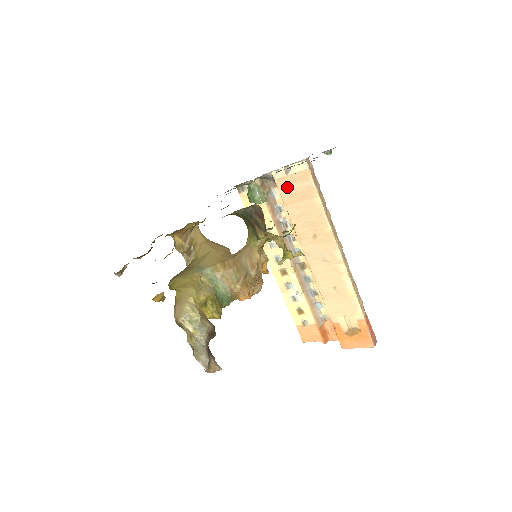
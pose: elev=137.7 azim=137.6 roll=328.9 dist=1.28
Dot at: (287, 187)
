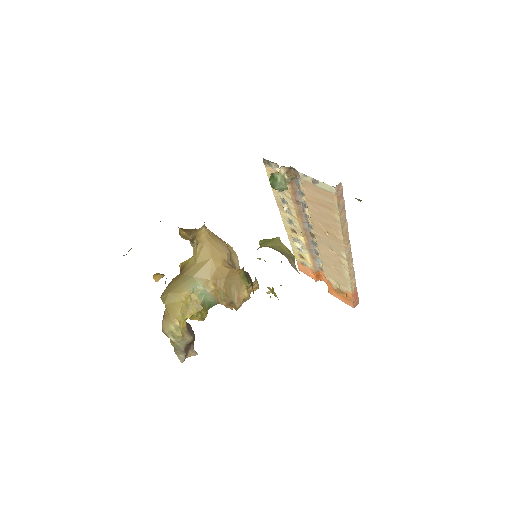
Dot at: (311, 191)
